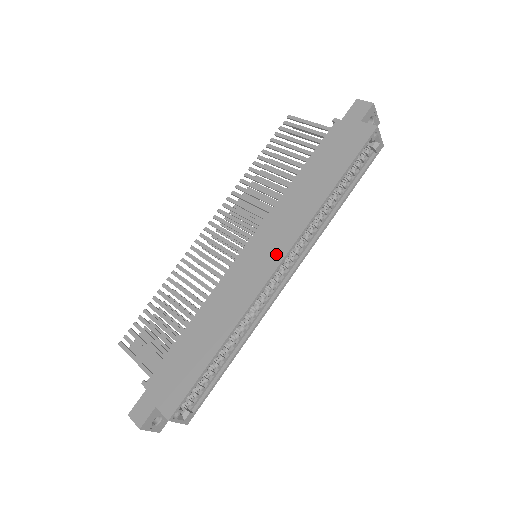
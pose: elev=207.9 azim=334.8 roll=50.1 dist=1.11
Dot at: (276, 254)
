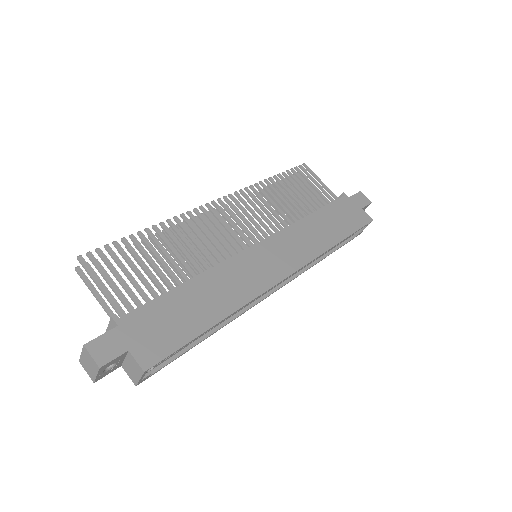
Dot at: (287, 266)
